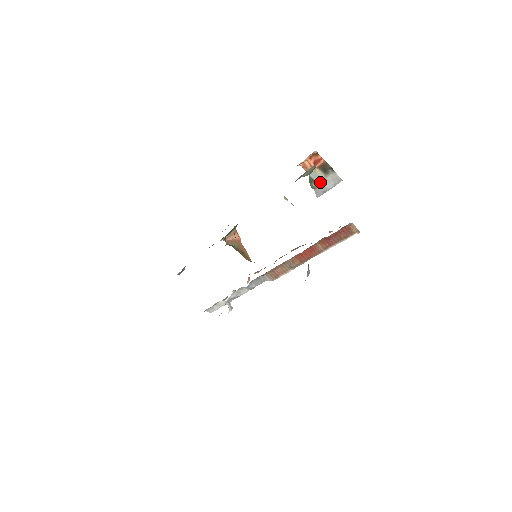
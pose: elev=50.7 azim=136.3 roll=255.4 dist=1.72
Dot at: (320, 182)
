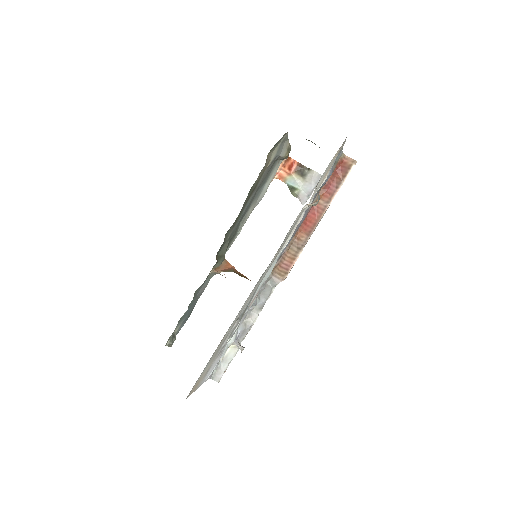
Dot at: (301, 187)
